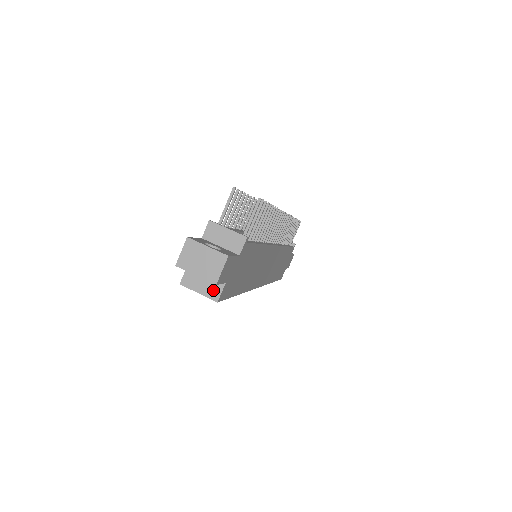
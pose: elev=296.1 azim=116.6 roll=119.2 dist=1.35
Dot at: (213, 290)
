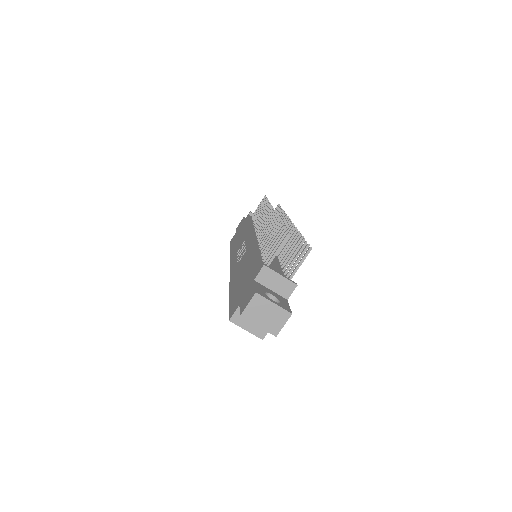
Dot at: (261, 329)
